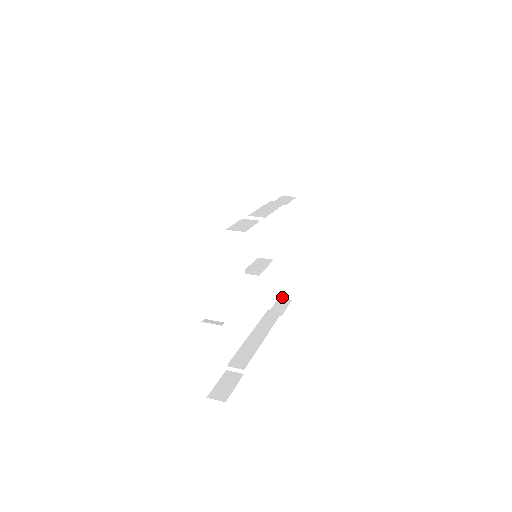
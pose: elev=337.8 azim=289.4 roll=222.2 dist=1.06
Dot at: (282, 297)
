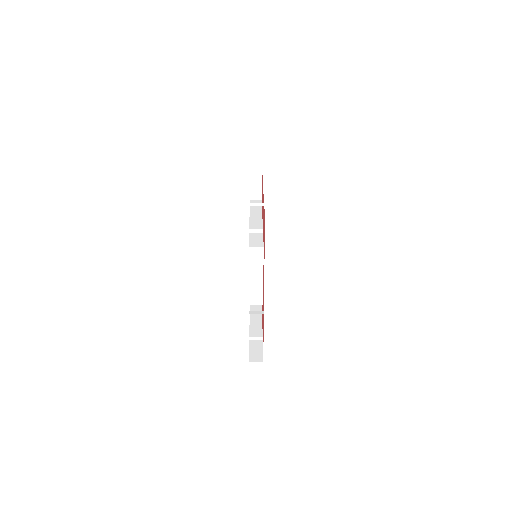
Dot at: occluded
